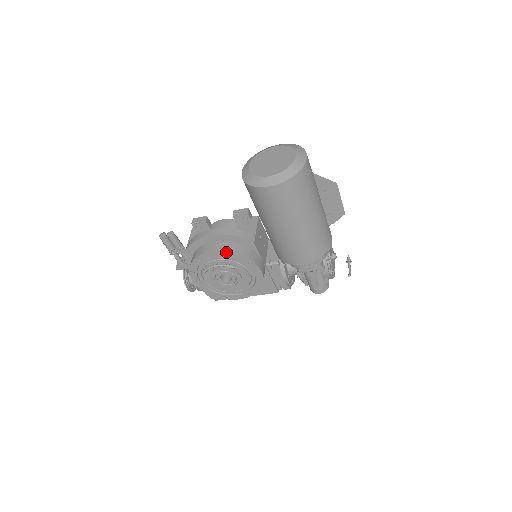
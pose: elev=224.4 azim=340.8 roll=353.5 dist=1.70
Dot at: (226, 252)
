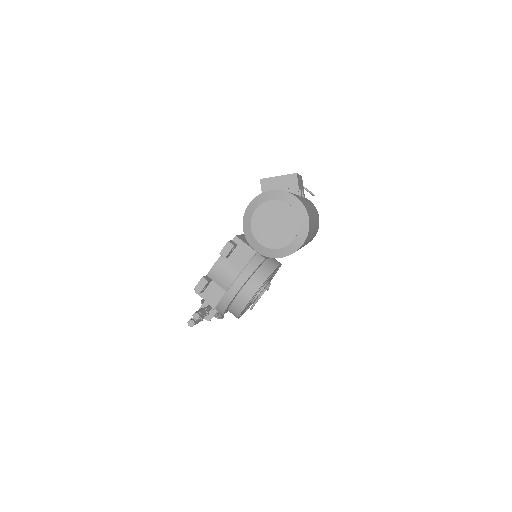
Dot at: (260, 287)
